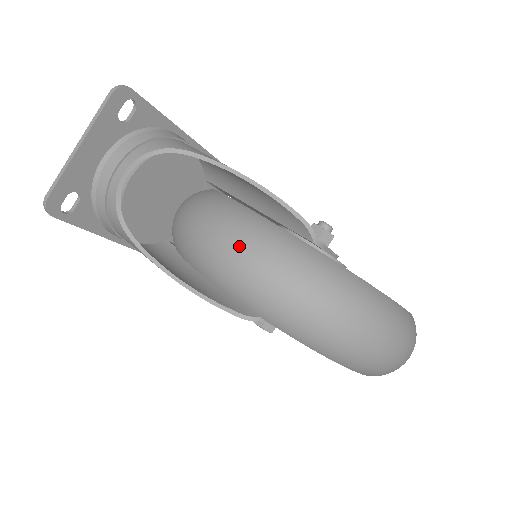
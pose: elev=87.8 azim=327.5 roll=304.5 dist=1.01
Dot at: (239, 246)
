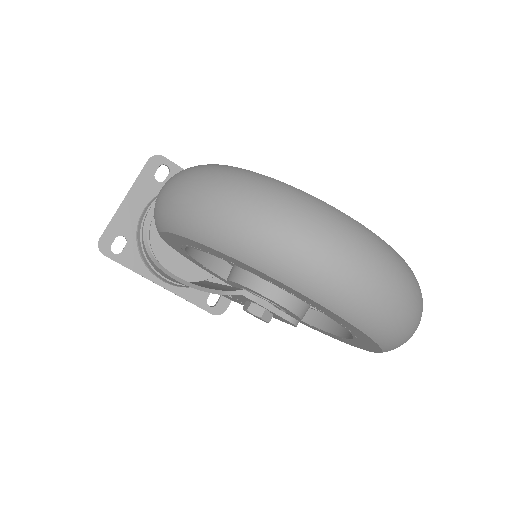
Dot at: (168, 183)
